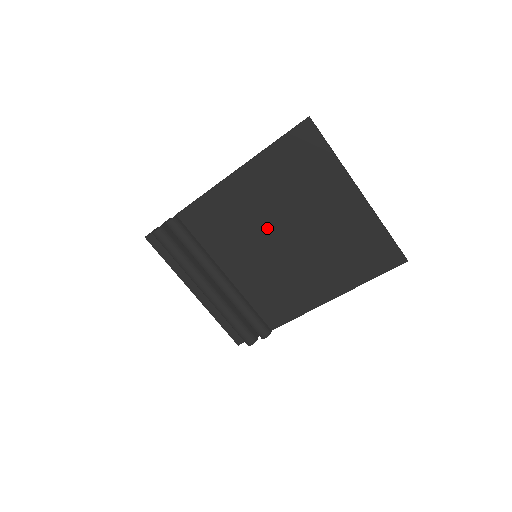
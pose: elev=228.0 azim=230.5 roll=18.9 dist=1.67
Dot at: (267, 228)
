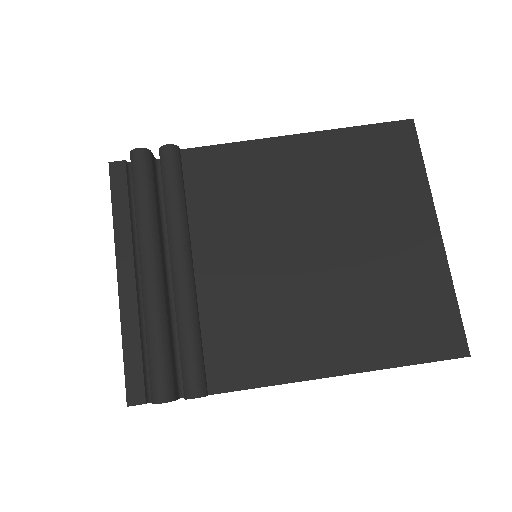
Dot at: (295, 222)
